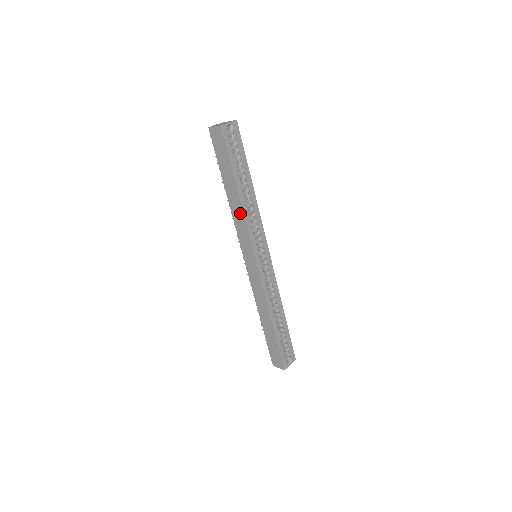
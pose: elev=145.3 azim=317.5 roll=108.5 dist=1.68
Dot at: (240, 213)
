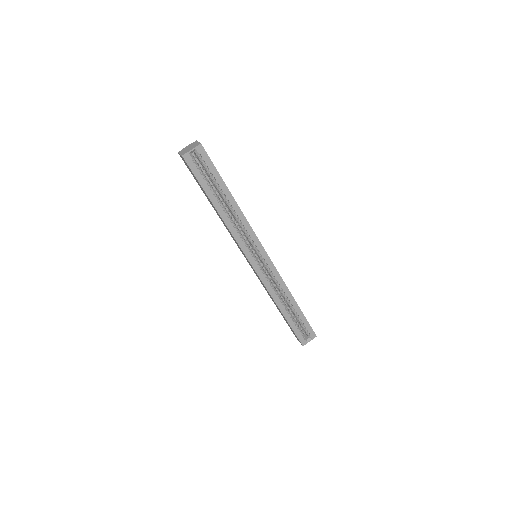
Dot at: (226, 226)
